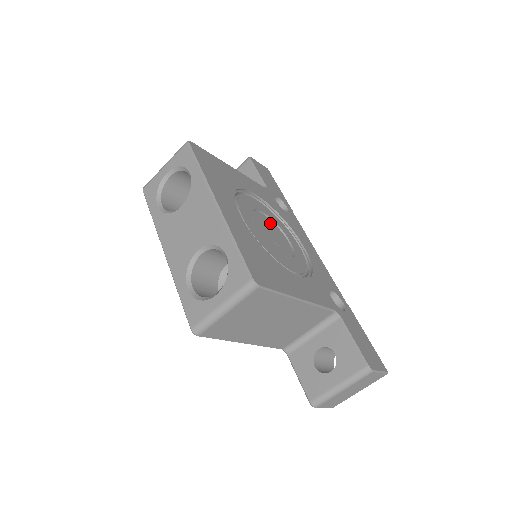
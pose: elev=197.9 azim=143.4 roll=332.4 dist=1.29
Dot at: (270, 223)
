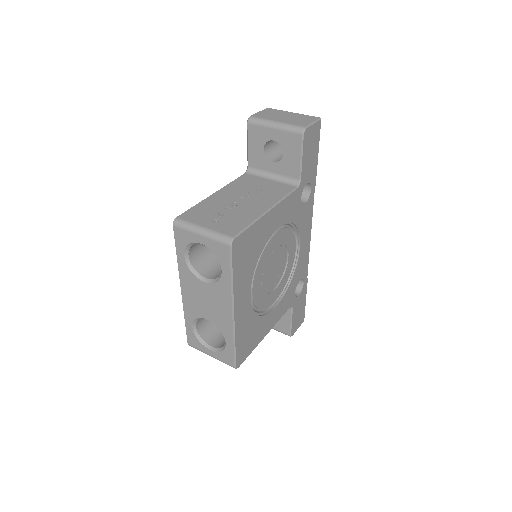
Dot at: (279, 252)
